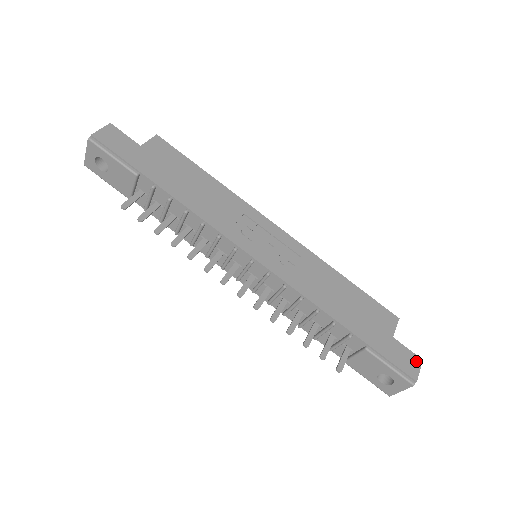
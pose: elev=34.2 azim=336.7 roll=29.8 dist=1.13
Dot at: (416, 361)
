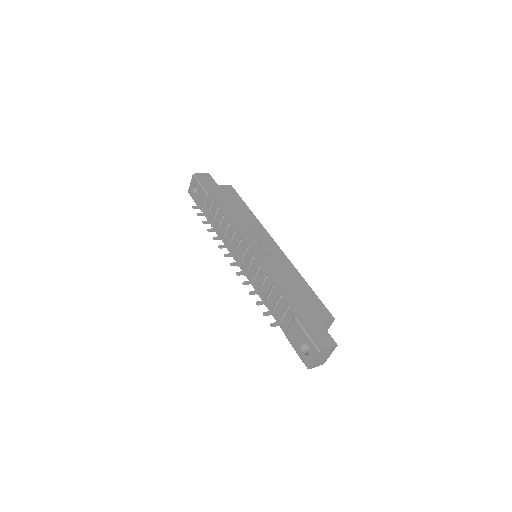
Dot at: (331, 342)
